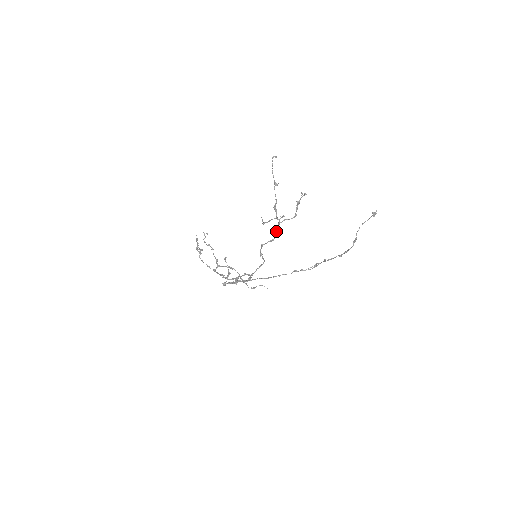
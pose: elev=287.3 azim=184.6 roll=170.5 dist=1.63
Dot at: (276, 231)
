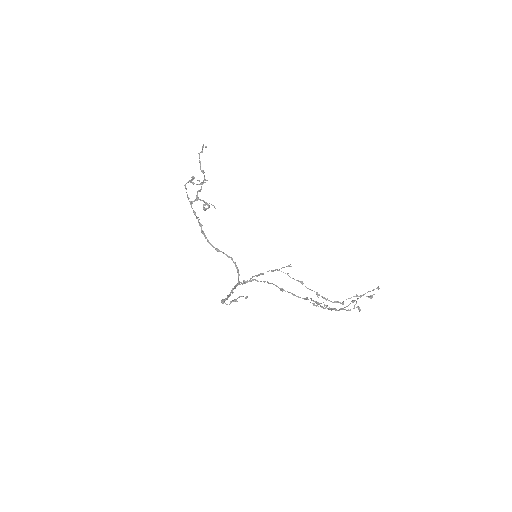
Dot at: occluded
